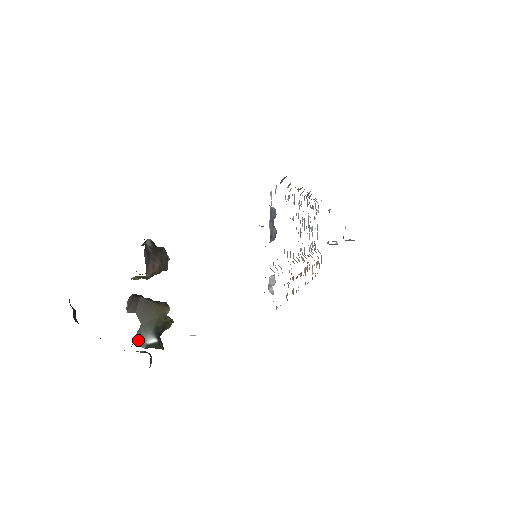
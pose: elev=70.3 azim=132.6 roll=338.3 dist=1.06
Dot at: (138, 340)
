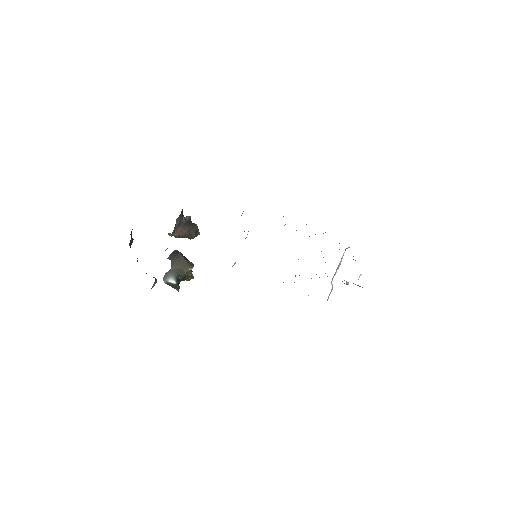
Dot at: (164, 277)
